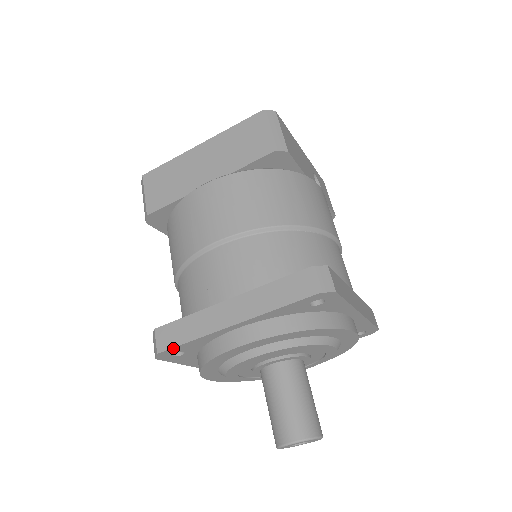
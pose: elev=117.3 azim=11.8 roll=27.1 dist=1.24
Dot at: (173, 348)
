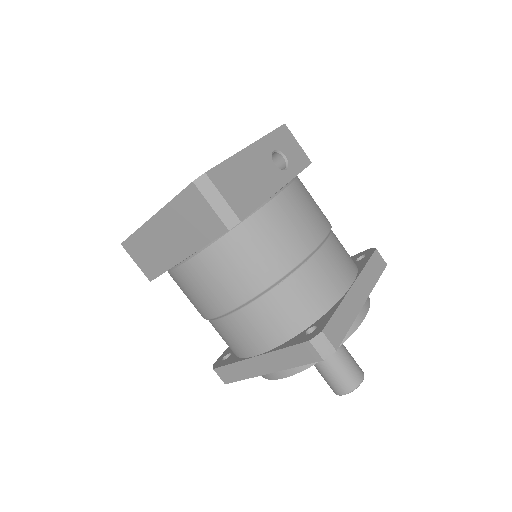
Dot at: (234, 381)
